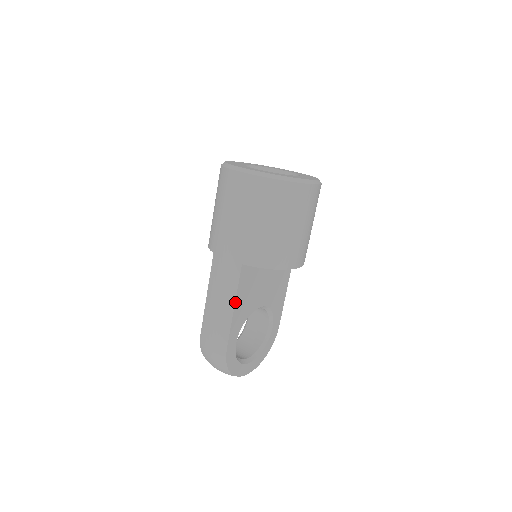
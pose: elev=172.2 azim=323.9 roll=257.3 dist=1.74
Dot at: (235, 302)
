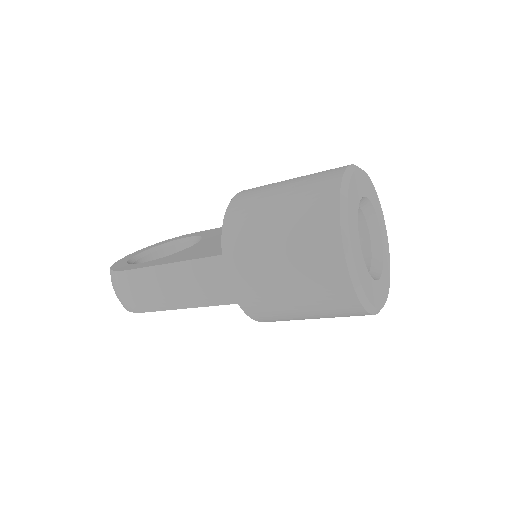
Dot at: (193, 307)
